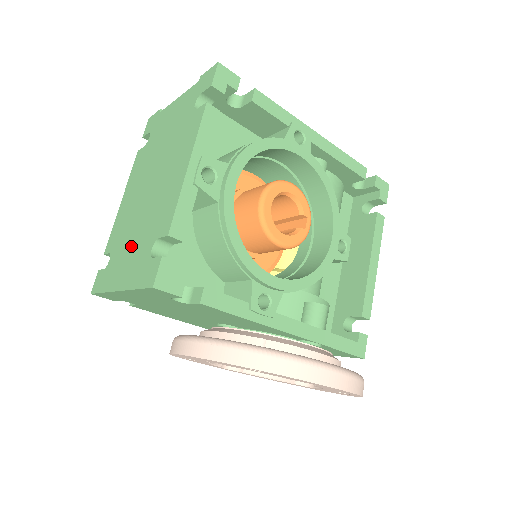
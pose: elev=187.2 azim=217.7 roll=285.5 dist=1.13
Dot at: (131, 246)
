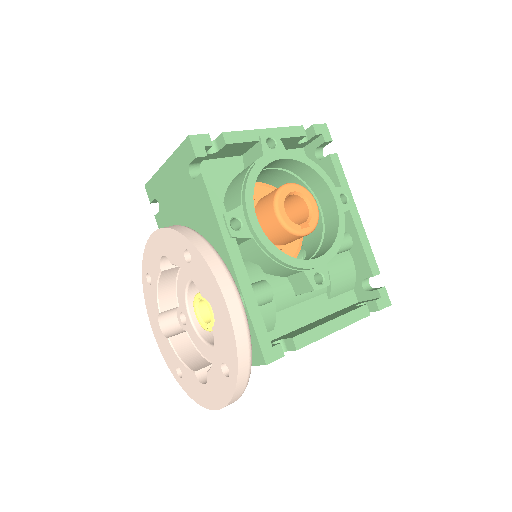
Dot at: occluded
